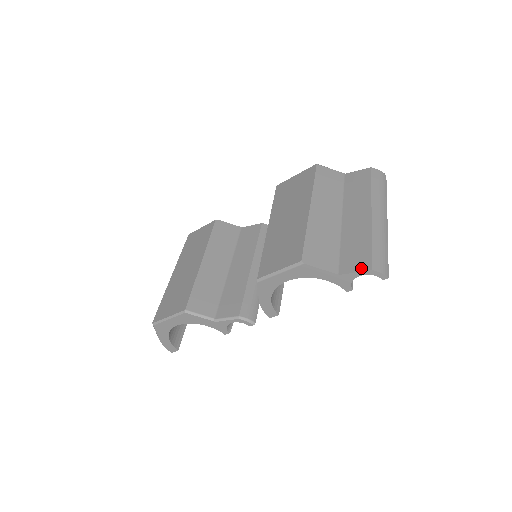
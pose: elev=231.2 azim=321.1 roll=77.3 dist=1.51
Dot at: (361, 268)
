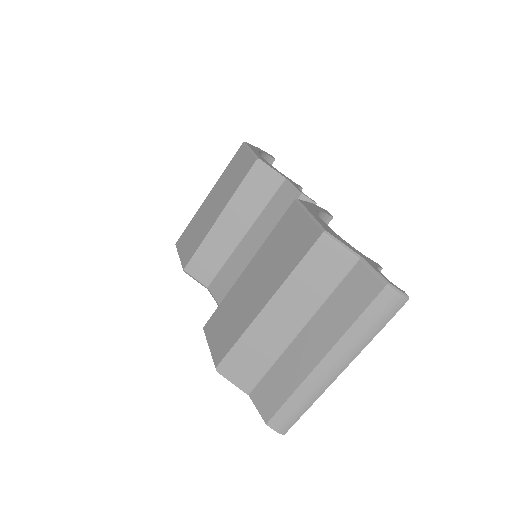
Dot at: (262, 412)
